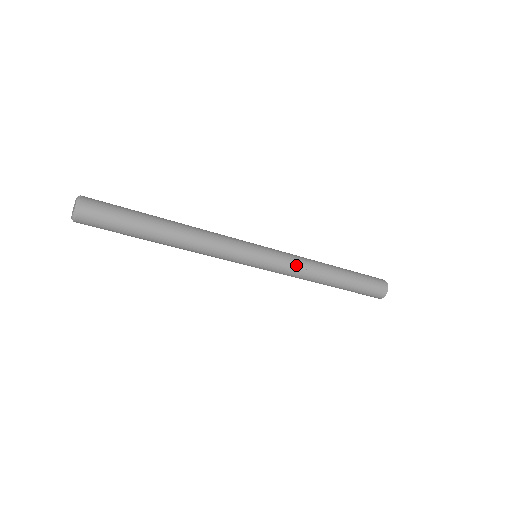
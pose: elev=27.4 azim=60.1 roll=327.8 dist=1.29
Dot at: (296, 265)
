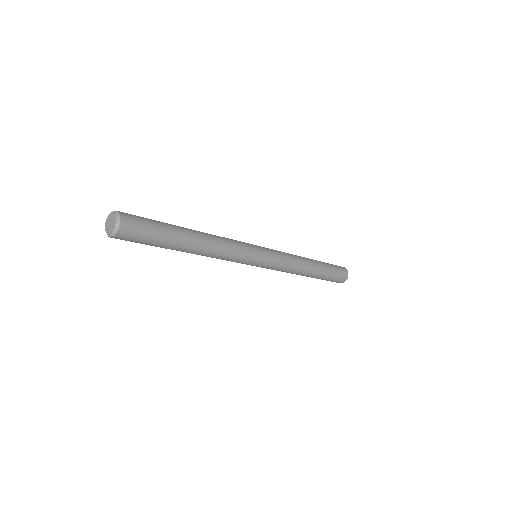
Dot at: (287, 256)
